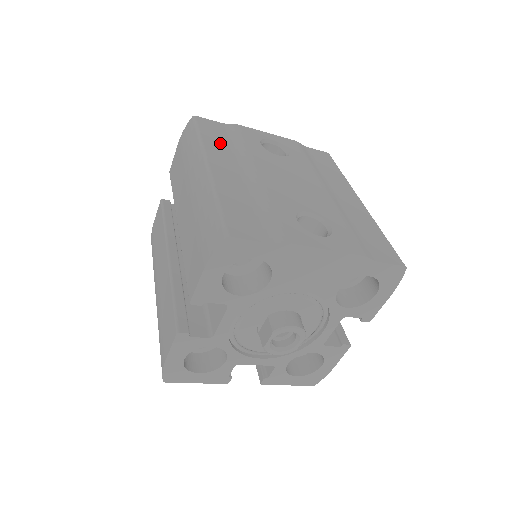
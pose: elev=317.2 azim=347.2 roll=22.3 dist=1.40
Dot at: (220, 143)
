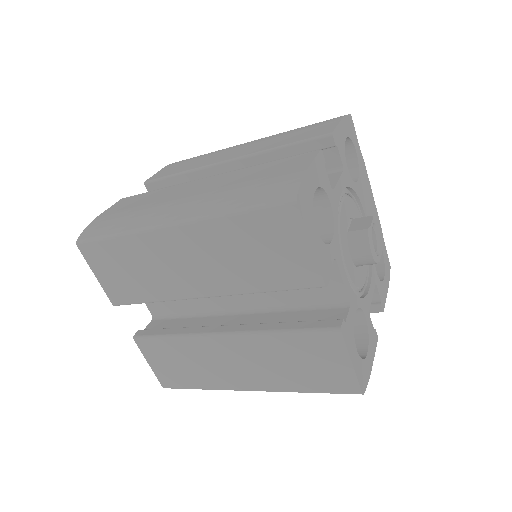
Dot at: occluded
